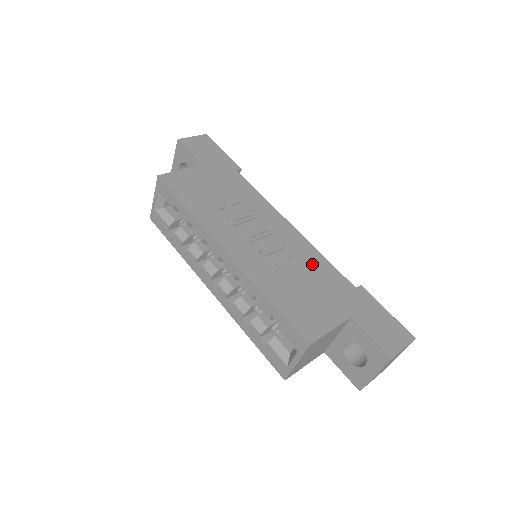
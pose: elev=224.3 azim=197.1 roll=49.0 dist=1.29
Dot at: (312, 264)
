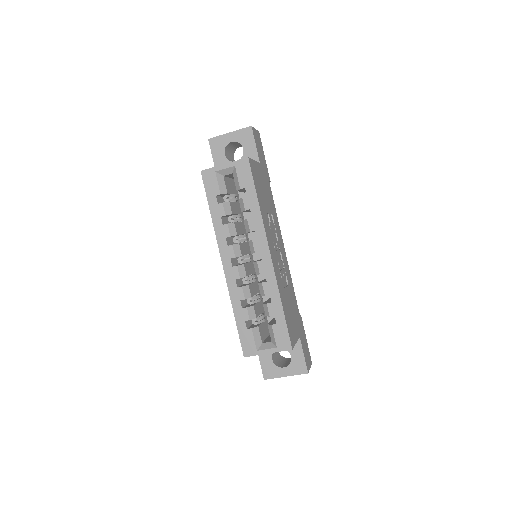
Dot at: (291, 288)
